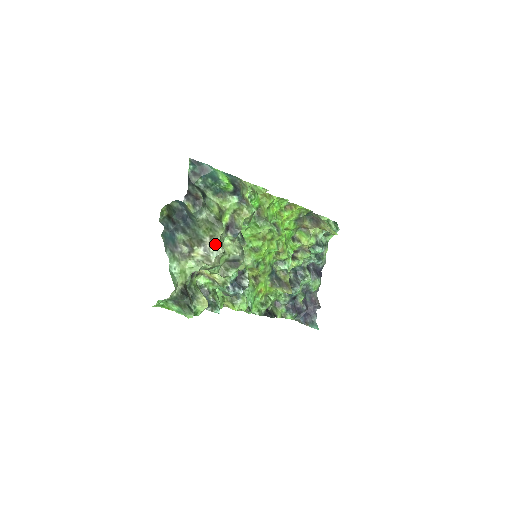
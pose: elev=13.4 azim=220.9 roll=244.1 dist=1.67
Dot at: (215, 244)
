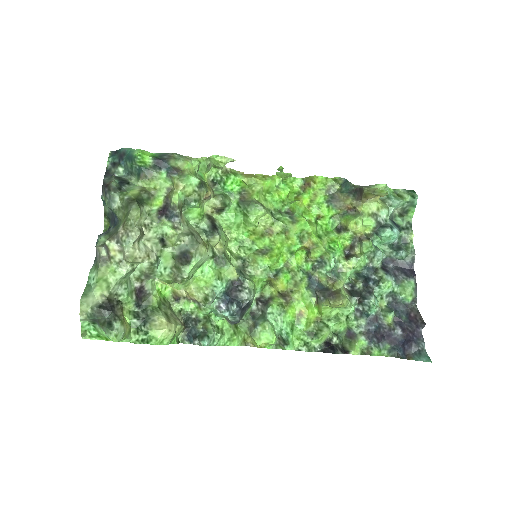
Dot at: (128, 230)
